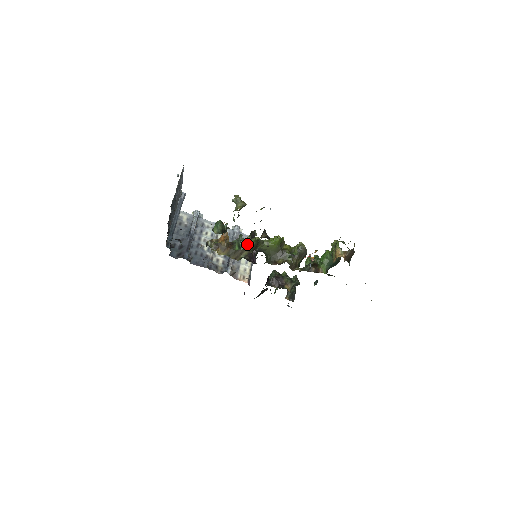
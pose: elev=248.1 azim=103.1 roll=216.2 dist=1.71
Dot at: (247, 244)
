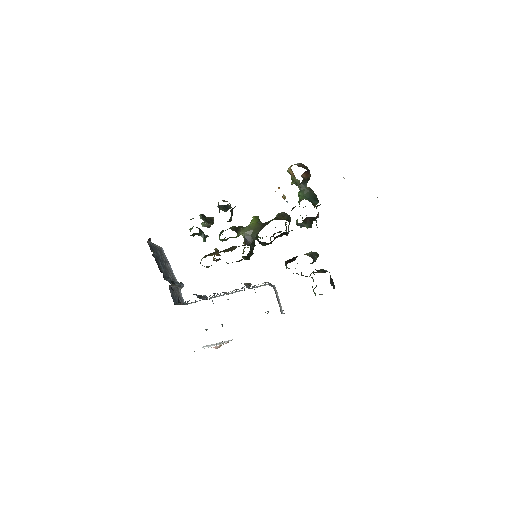
Dot at: occluded
